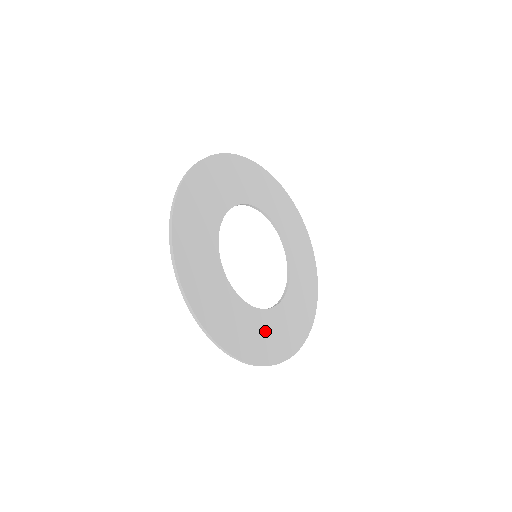
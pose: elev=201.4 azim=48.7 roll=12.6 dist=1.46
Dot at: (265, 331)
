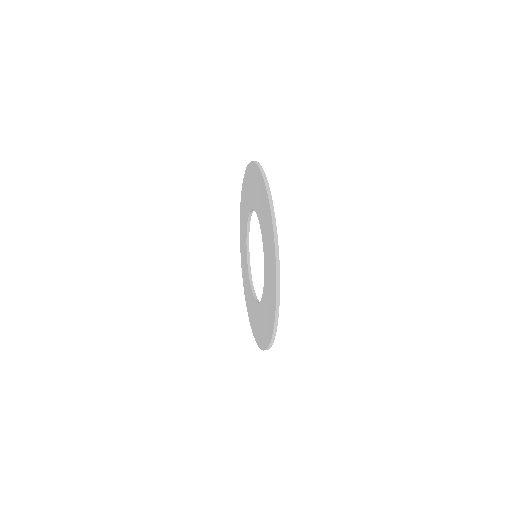
Dot at: occluded
